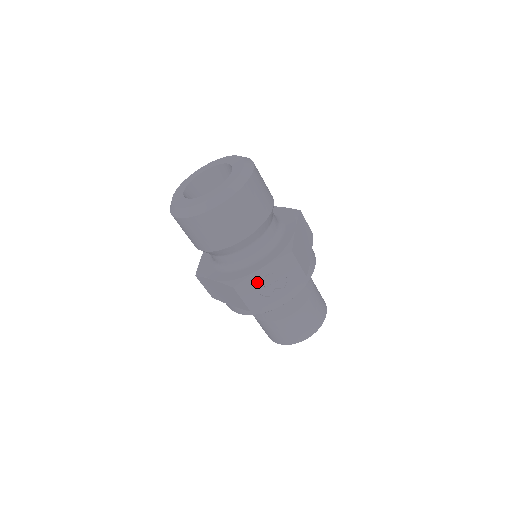
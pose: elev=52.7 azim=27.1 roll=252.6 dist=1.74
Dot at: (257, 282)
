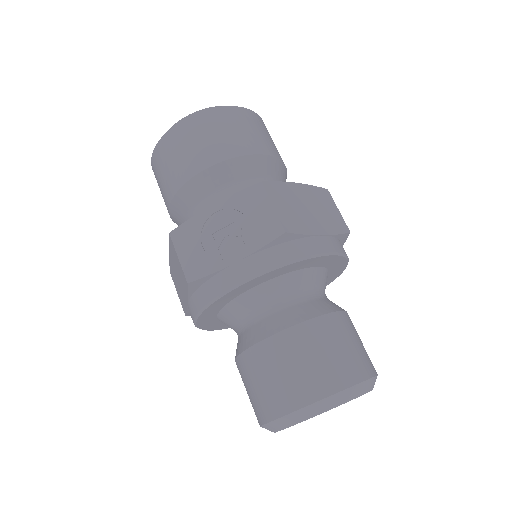
Dot at: (205, 230)
